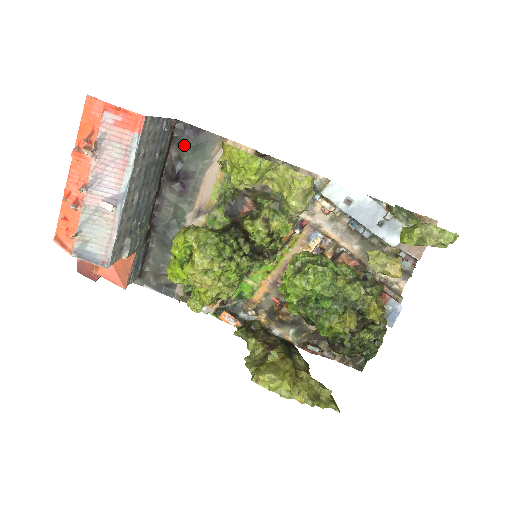
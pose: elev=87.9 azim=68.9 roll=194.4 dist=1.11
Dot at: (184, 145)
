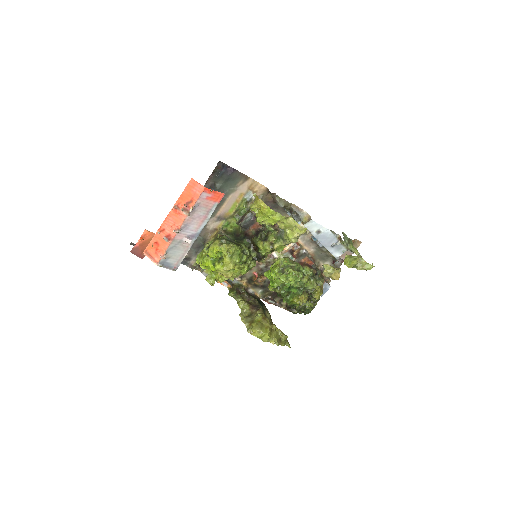
Dot at: (220, 177)
